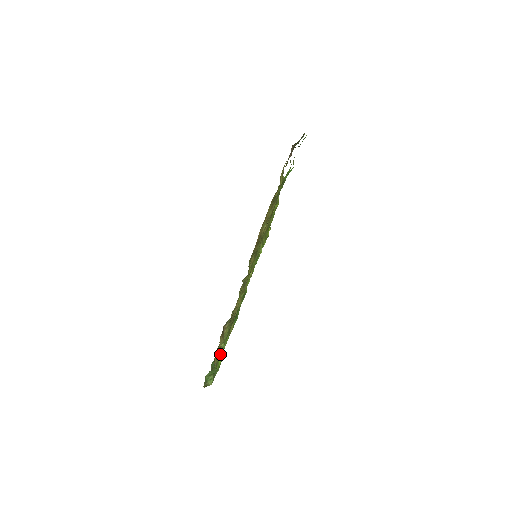
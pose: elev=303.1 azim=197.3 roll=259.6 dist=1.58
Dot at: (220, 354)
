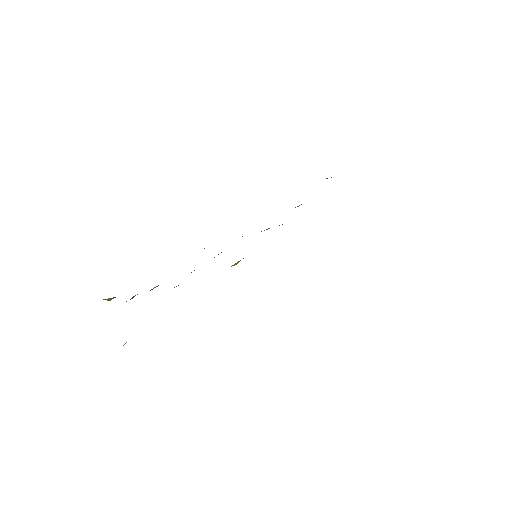
Dot at: occluded
